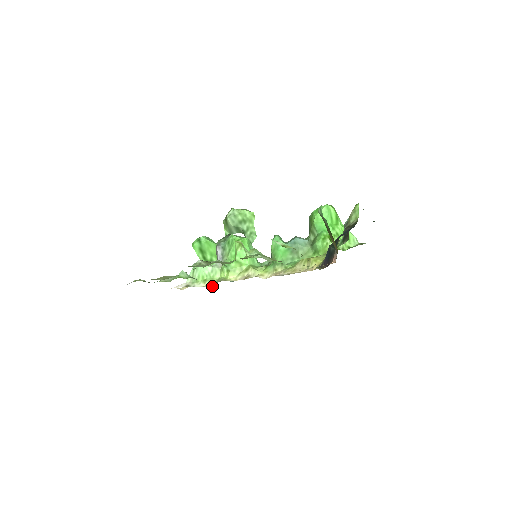
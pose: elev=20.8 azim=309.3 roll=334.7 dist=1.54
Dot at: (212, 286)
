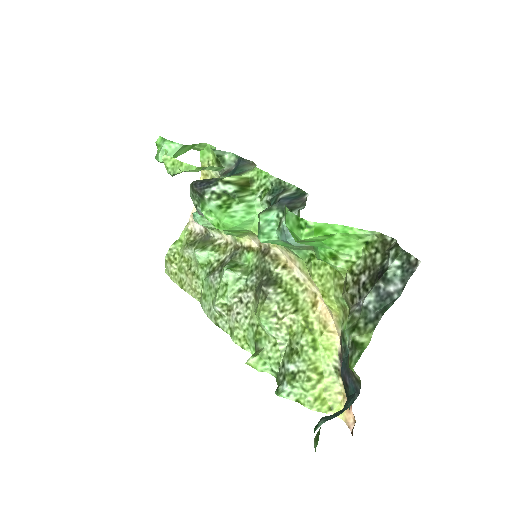
Dot at: occluded
